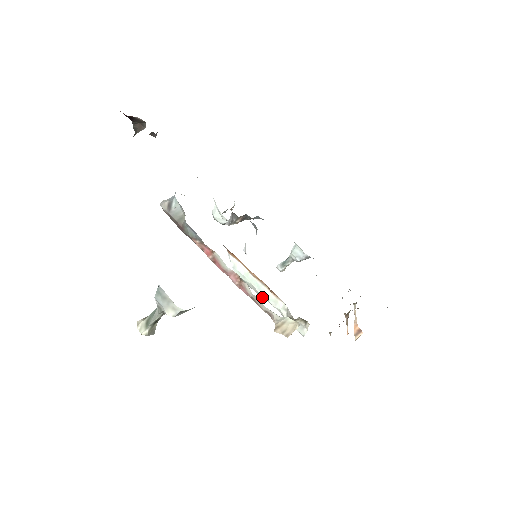
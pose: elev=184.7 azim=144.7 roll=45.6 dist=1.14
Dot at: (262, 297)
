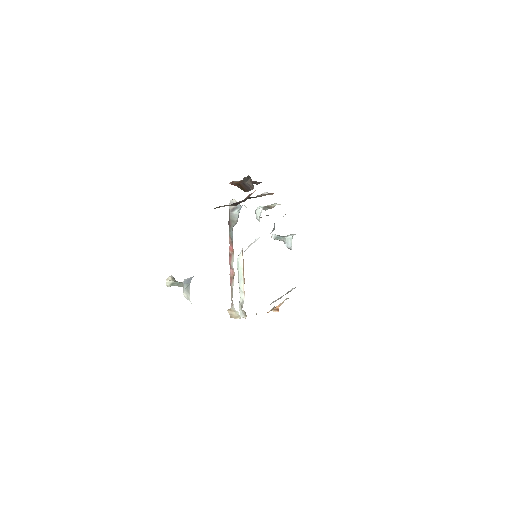
Dot at: (239, 282)
